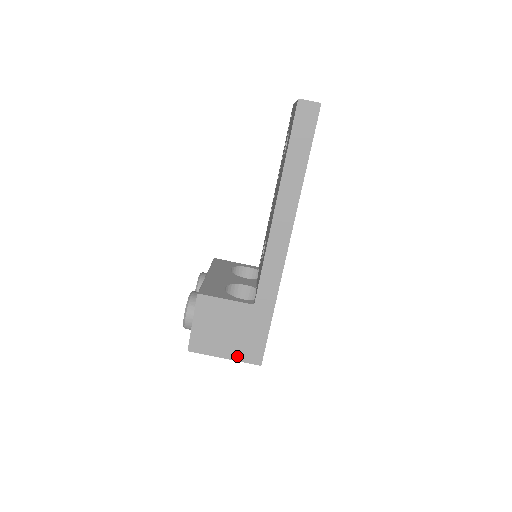
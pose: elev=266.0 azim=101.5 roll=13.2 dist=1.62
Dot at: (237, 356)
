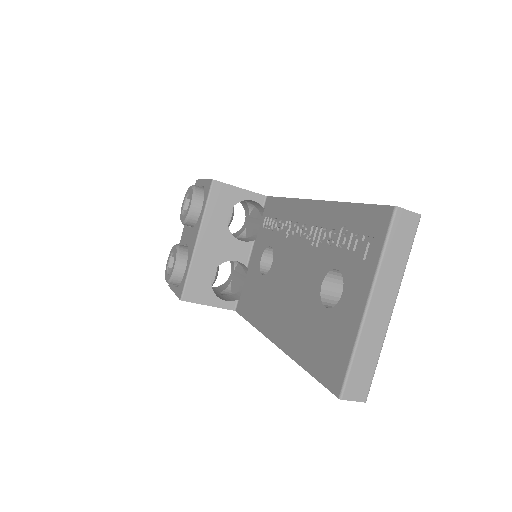
Dot at: occluded
